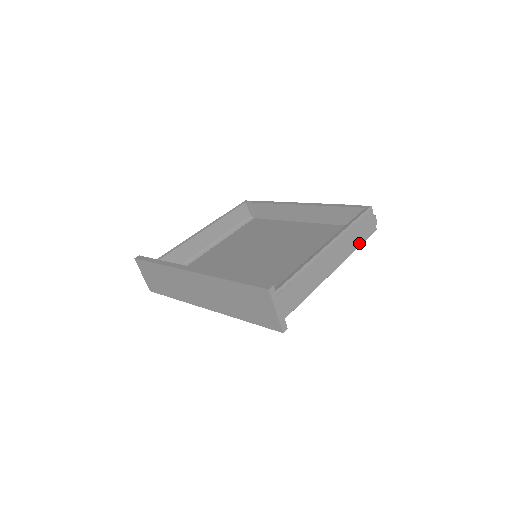
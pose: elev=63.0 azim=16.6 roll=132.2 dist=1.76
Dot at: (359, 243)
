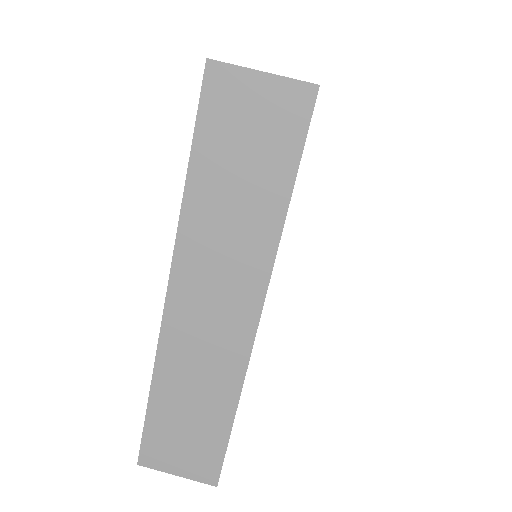
Dot at: occluded
